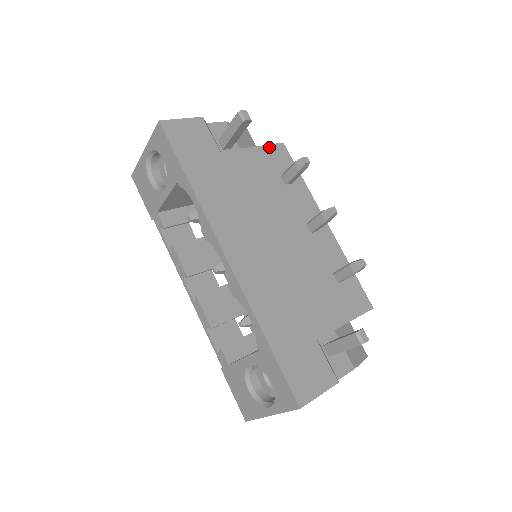
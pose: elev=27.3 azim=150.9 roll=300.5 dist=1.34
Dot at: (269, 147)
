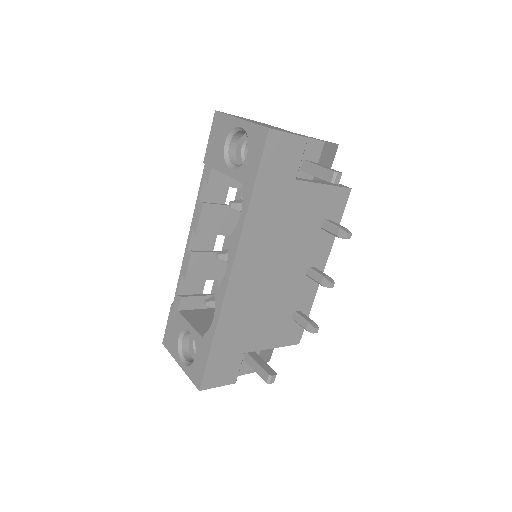
Dot at: (337, 189)
